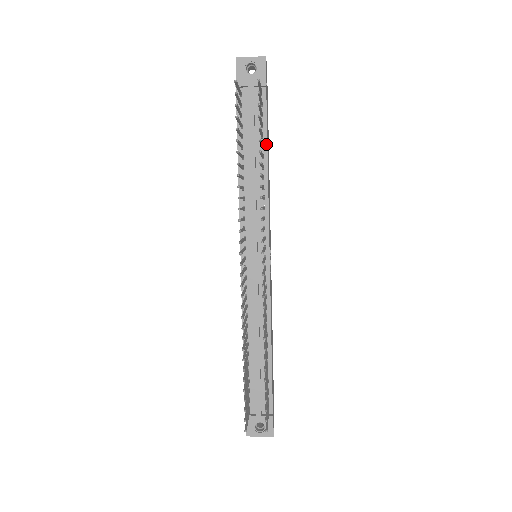
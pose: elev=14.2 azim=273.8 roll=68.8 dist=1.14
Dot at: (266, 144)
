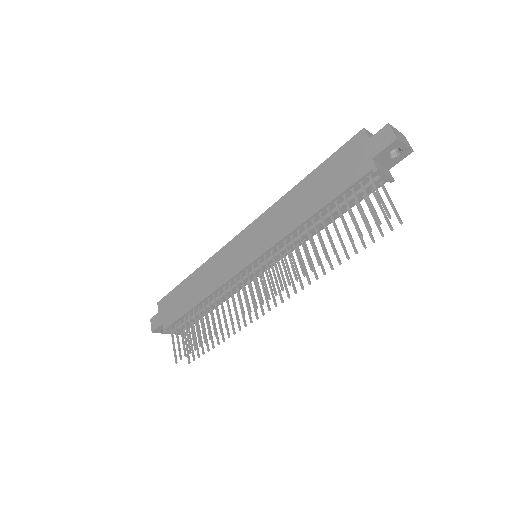
Dot at: occluded
